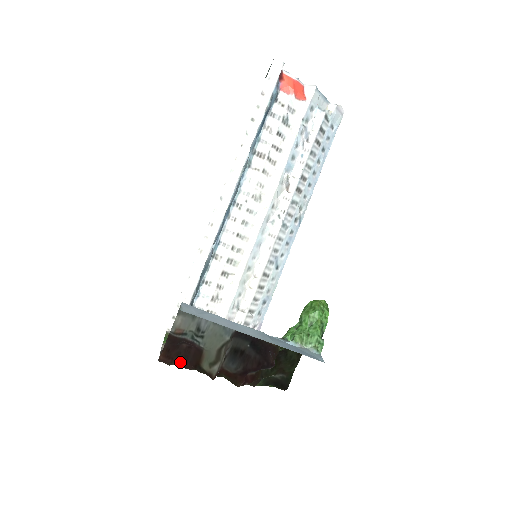
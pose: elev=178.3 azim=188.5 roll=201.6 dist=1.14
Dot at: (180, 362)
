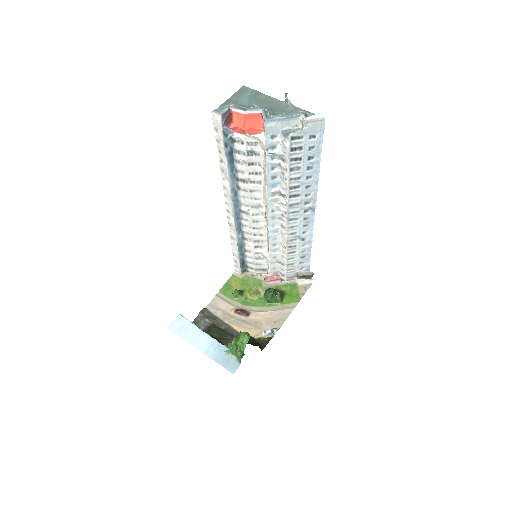
Dot at: occluded
